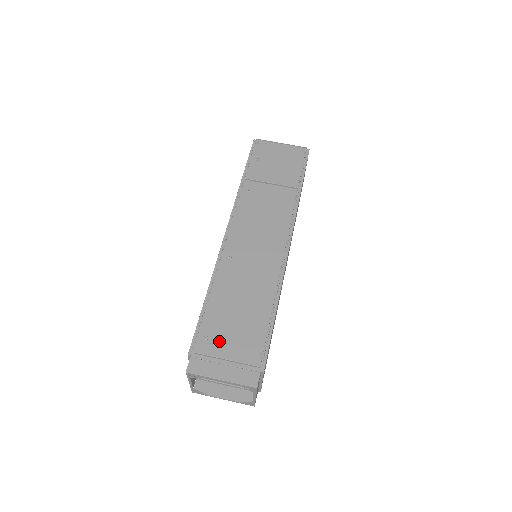
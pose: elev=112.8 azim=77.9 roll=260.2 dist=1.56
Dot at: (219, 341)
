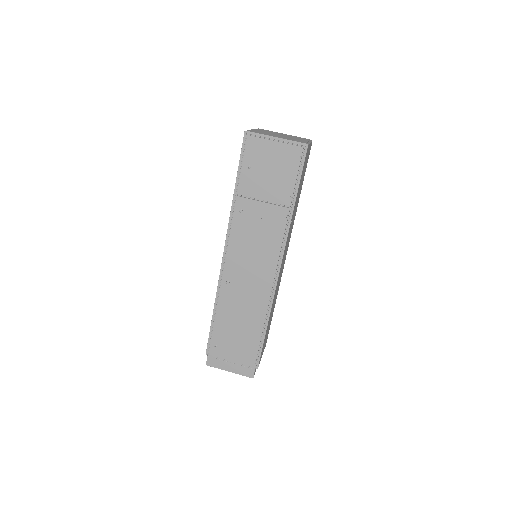
Dot at: (225, 349)
